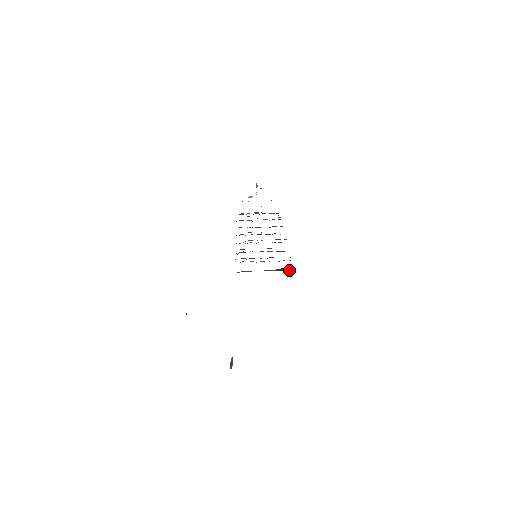
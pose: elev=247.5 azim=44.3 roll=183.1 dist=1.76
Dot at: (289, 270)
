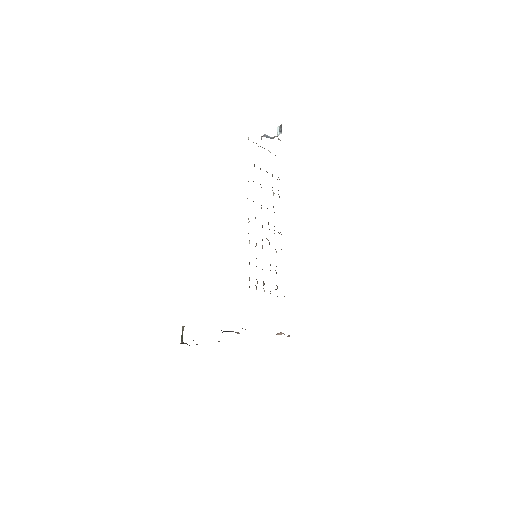
Dot at: occluded
